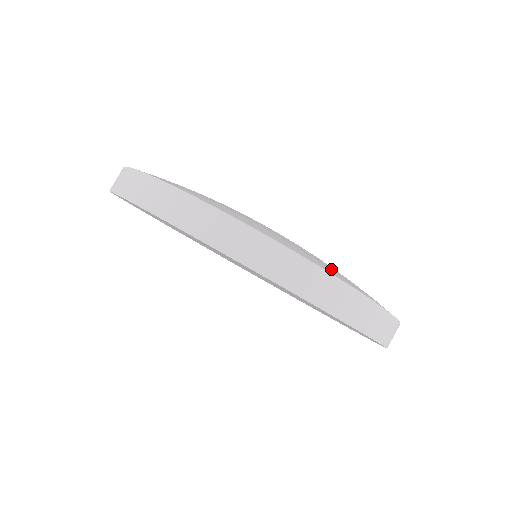
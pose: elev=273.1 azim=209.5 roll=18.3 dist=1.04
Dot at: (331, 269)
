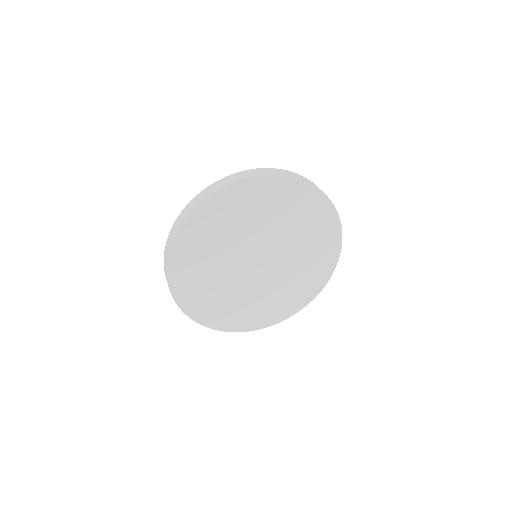
Dot at: occluded
